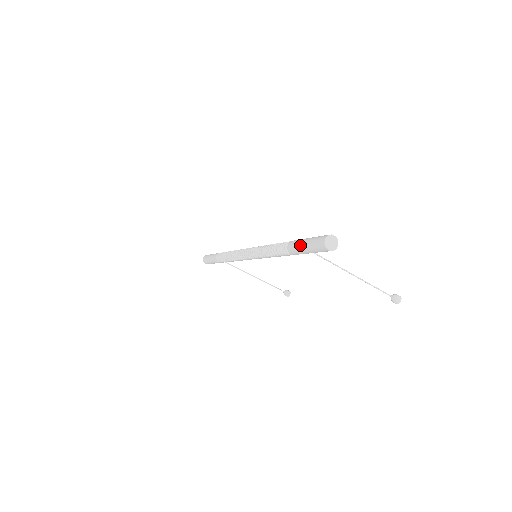
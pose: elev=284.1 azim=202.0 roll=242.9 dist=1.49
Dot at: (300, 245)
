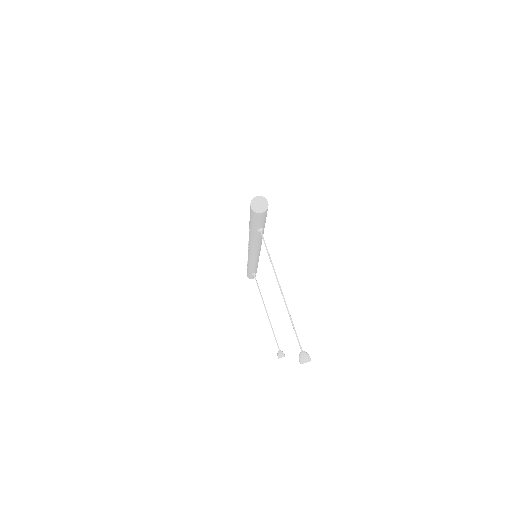
Dot at: occluded
